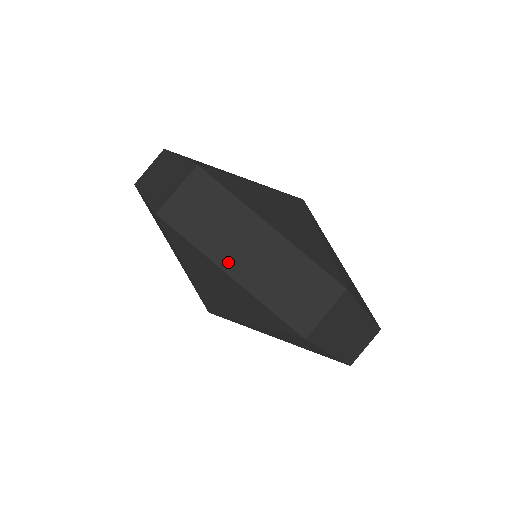
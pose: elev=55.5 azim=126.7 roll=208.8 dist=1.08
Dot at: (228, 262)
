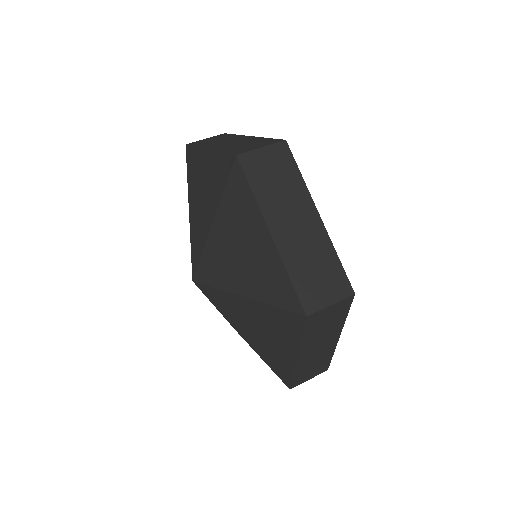
Dot at: (305, 351)
